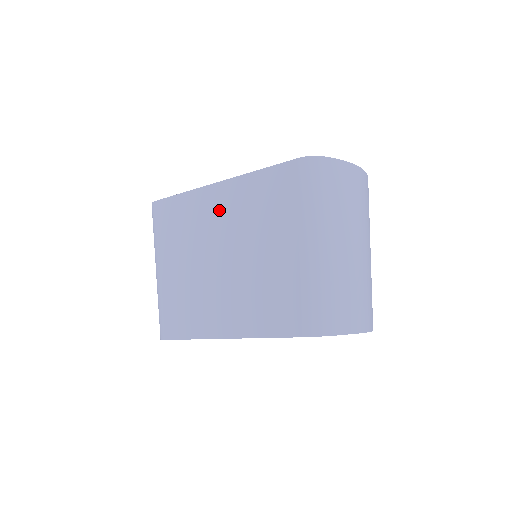
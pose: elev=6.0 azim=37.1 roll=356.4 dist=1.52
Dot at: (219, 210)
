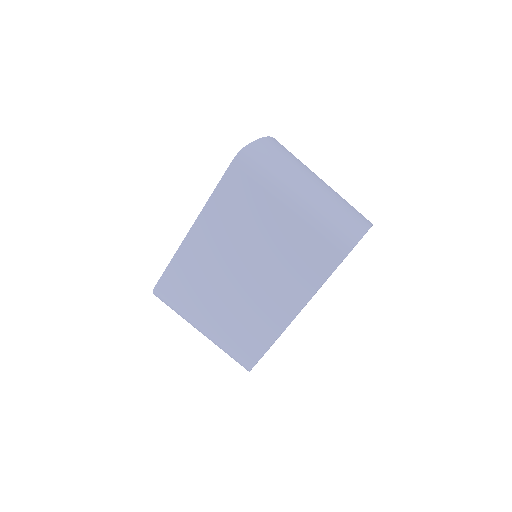
Dot at: (209, 244)
